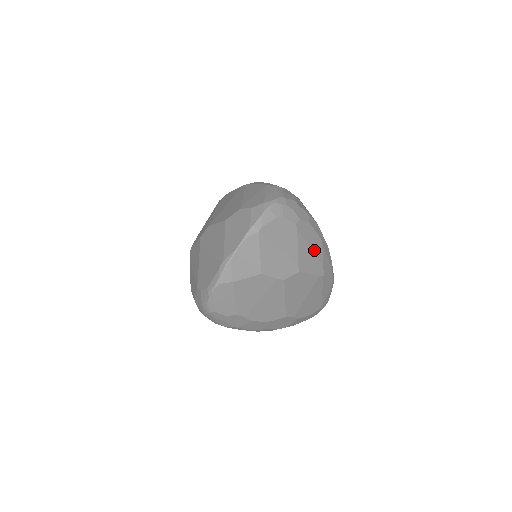
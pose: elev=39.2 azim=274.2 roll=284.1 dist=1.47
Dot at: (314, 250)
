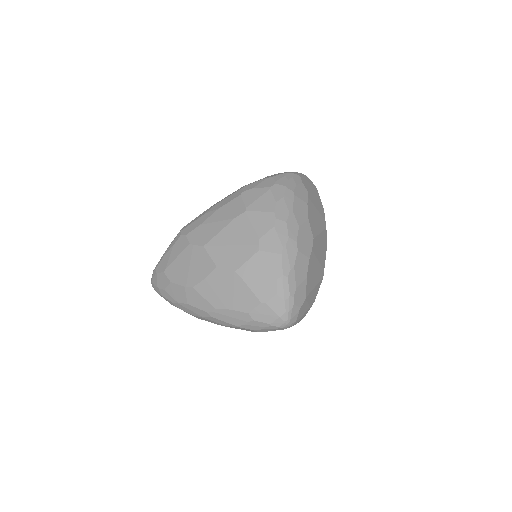
Dot at: occluded
